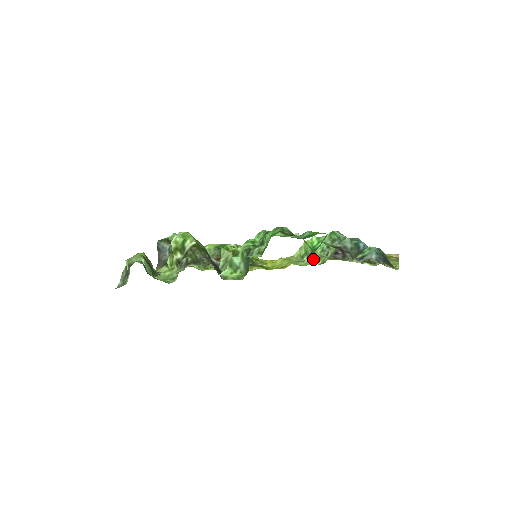
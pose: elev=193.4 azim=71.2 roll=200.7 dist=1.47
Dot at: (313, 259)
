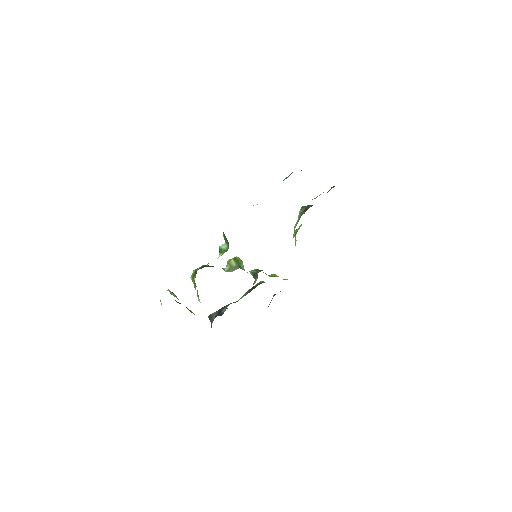
Dot at: occluded
